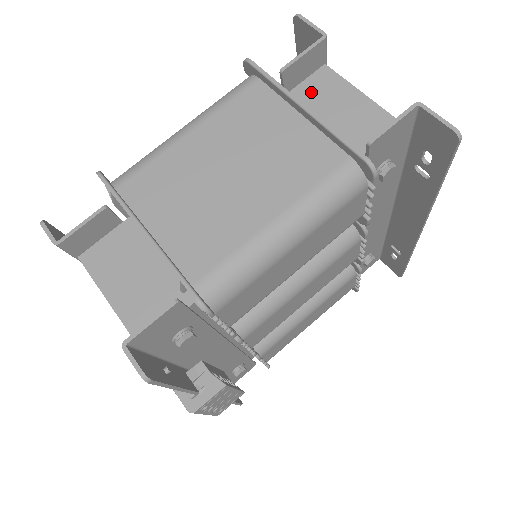
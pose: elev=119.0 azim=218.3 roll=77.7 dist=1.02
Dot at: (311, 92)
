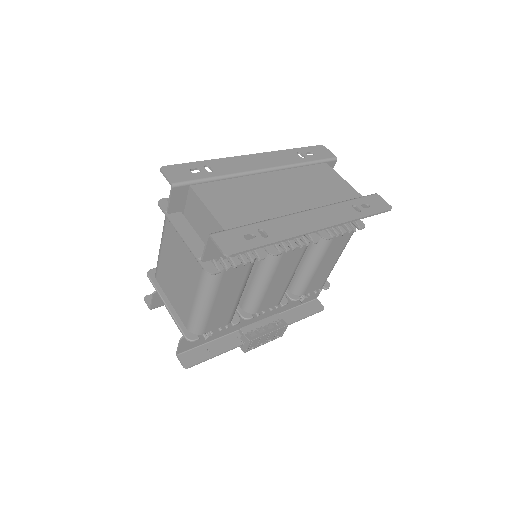
Dot at: (191, 208)
